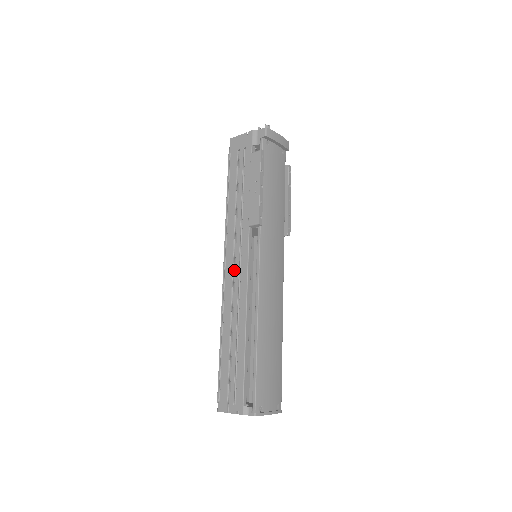
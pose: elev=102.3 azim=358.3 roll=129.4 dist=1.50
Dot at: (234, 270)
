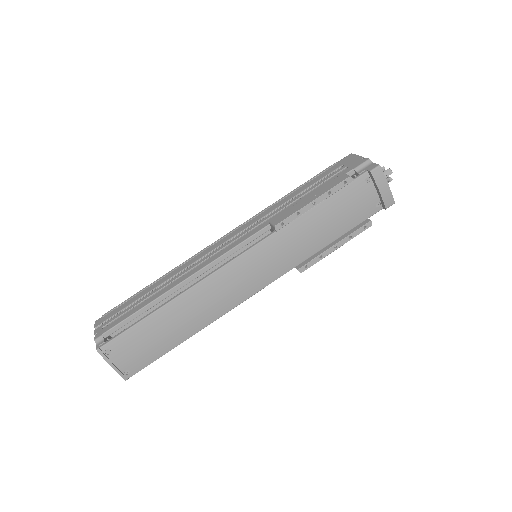
Dot at: (225, 244)
